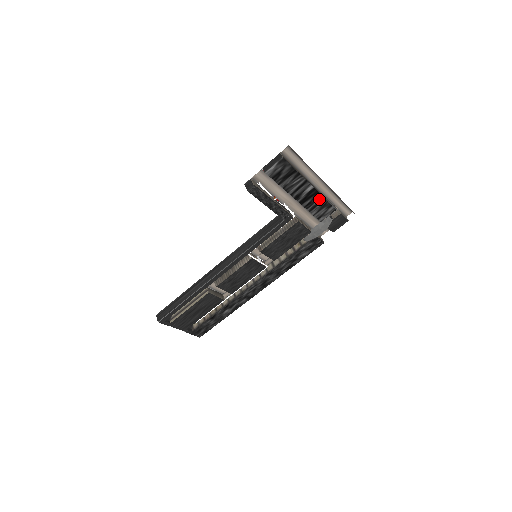
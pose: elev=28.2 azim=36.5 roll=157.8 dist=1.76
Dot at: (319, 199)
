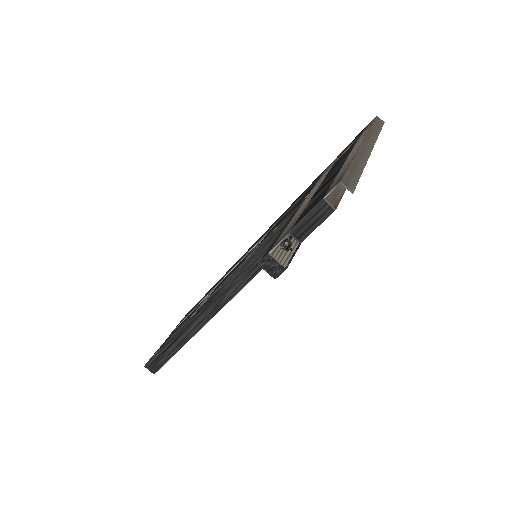
Dot at: occluded
